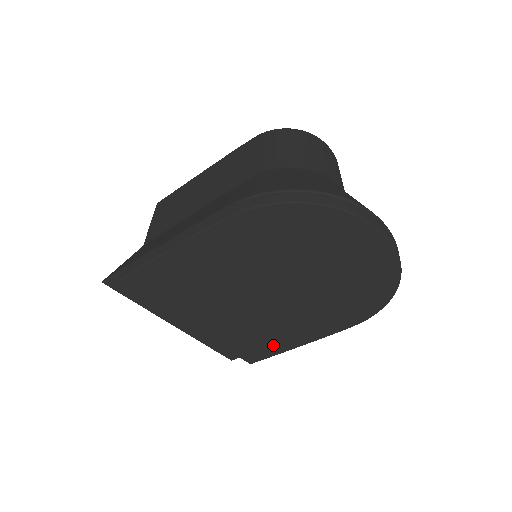
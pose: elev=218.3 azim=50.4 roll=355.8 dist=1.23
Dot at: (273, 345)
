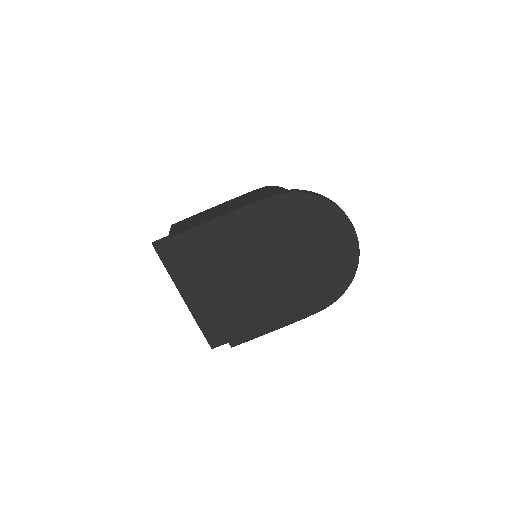
Dot at: (257, 326)
